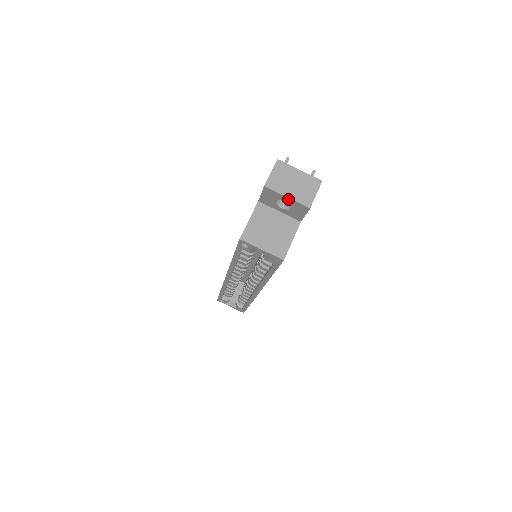
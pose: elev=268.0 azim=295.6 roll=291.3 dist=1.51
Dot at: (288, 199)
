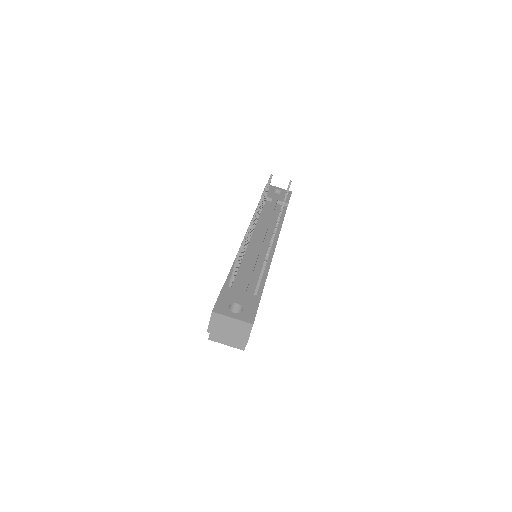
Dot at: (229, 337)
